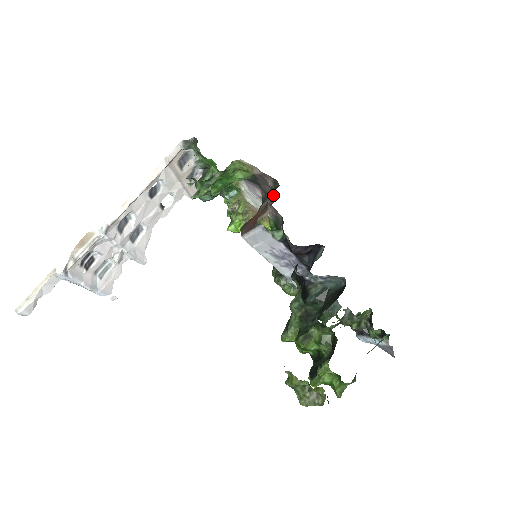
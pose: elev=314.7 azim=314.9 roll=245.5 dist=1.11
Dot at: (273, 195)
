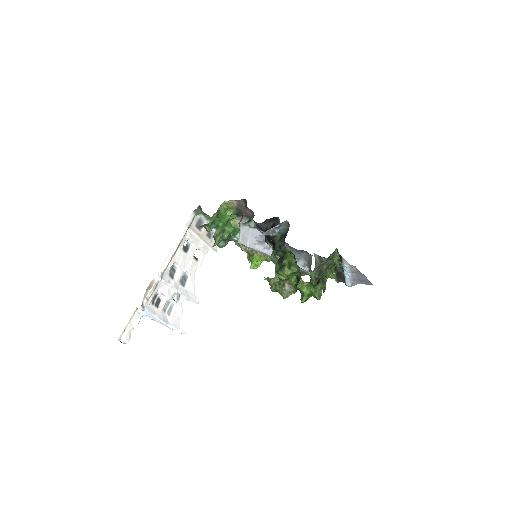
Dot at: (253, 216)
